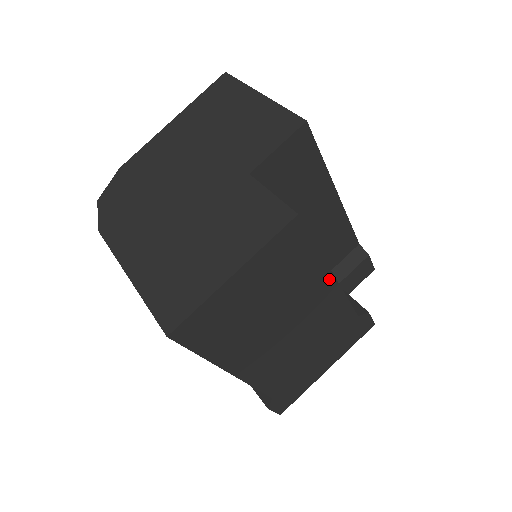
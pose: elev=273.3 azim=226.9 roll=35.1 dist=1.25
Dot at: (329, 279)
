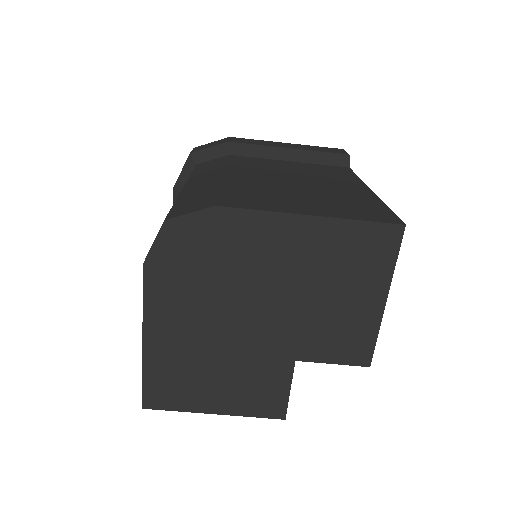
Dot at: occluded
